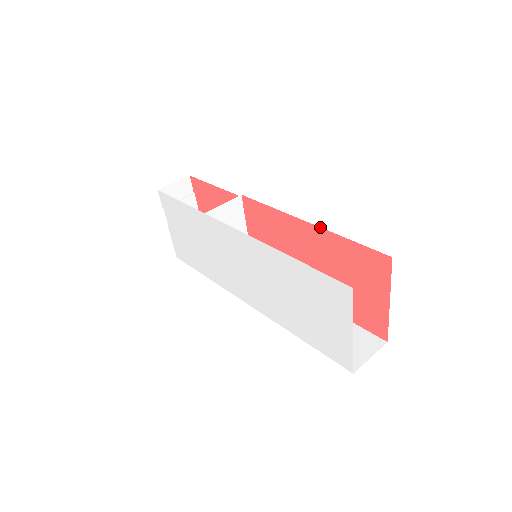
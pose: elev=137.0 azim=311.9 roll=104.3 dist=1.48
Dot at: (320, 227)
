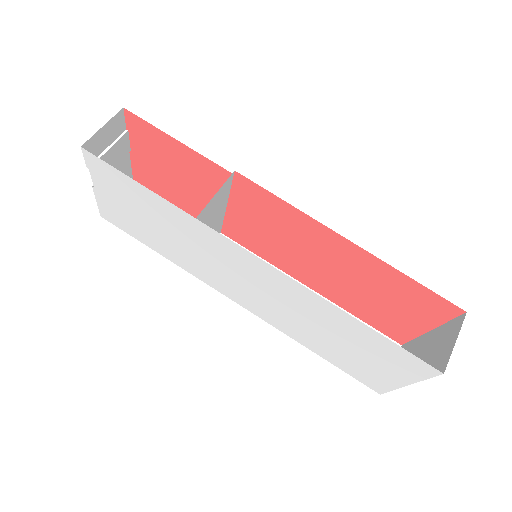
Dot at: (370, 253)
